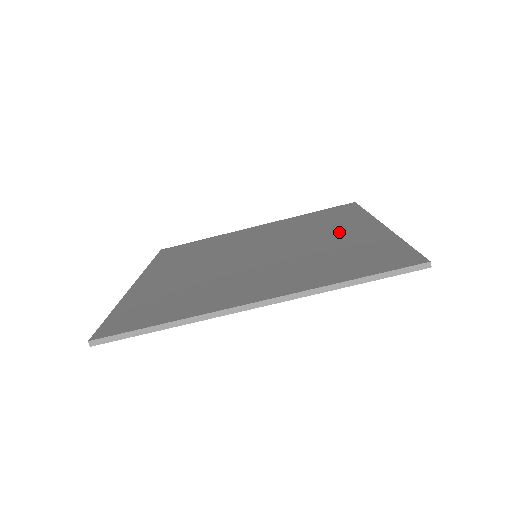
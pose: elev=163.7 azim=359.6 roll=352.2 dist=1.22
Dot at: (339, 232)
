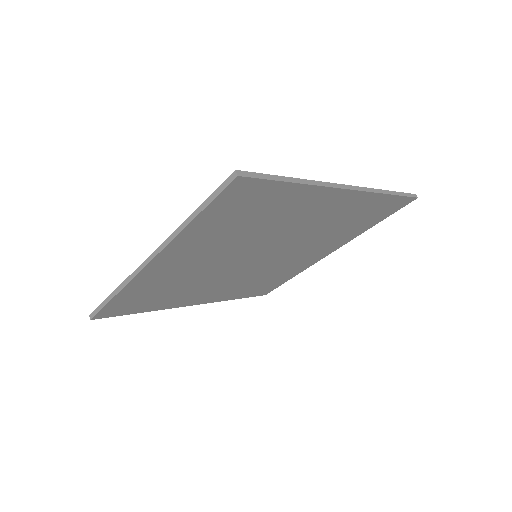
Dot at: occluded
